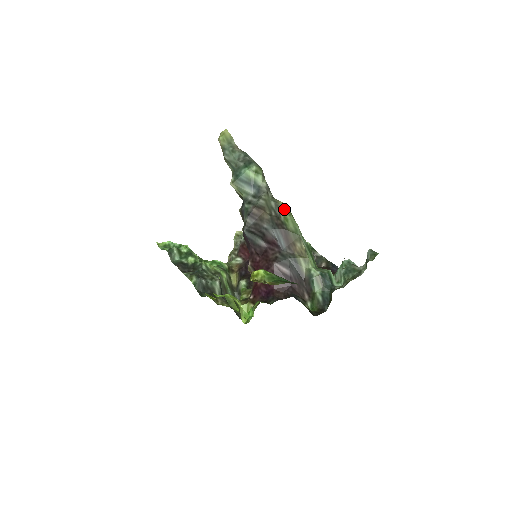
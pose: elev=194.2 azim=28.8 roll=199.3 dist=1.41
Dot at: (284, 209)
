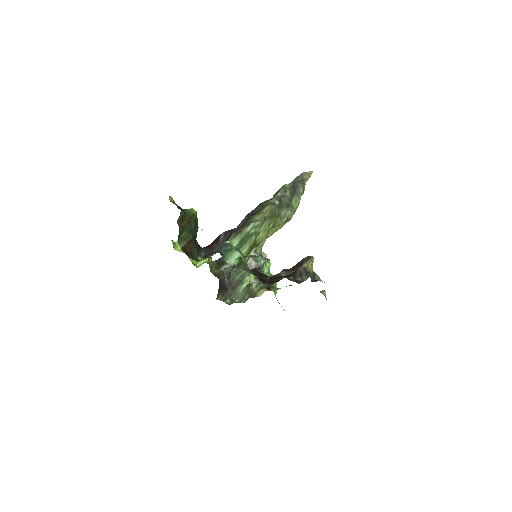
Dot at: (267, 208)
